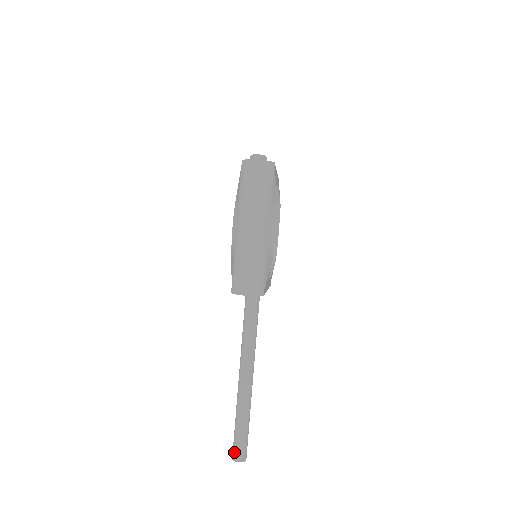
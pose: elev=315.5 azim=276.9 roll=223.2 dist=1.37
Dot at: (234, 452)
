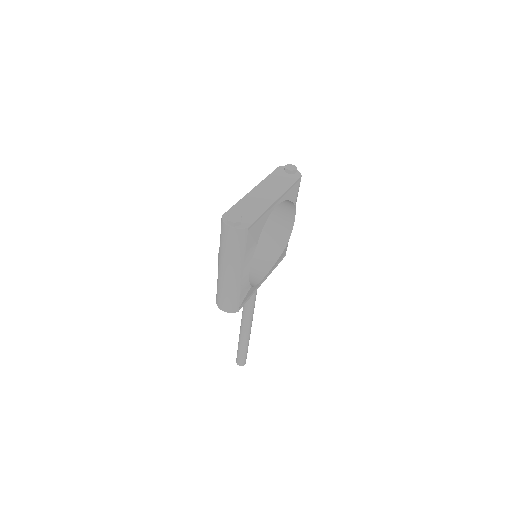
Dot at: (236, 359)
